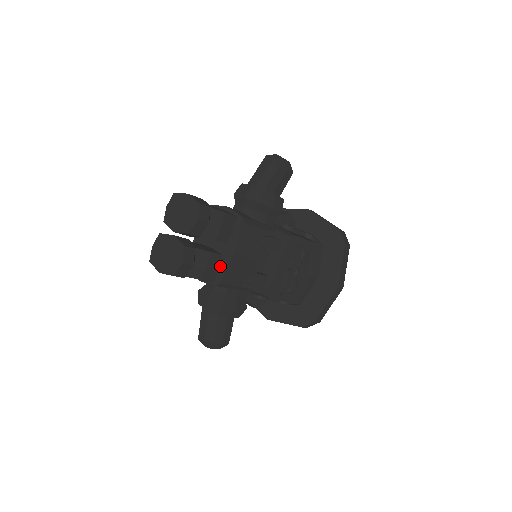
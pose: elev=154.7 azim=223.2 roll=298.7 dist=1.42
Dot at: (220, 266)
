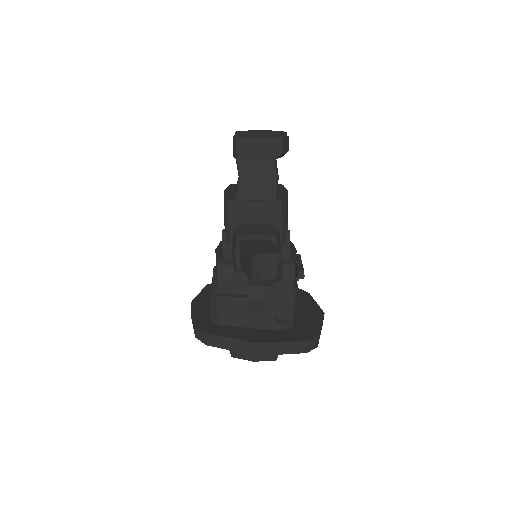
Dot at: (277, 195)
